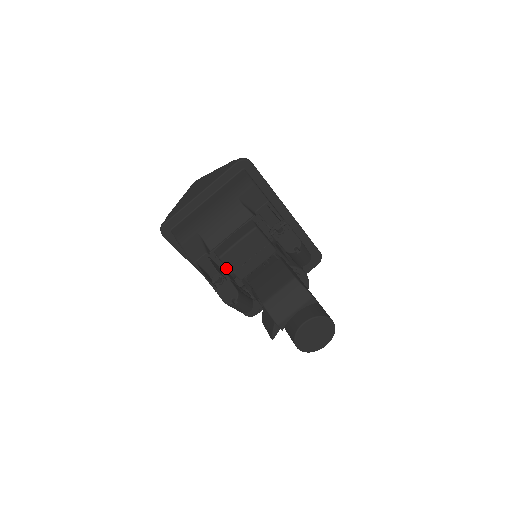
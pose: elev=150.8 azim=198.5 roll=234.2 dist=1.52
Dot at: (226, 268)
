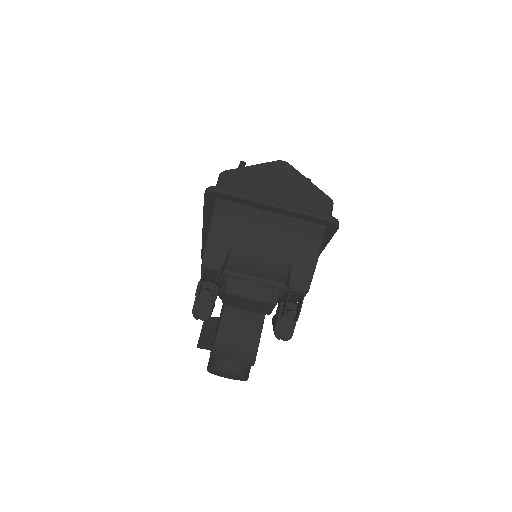
Dot at: (222, 283)
